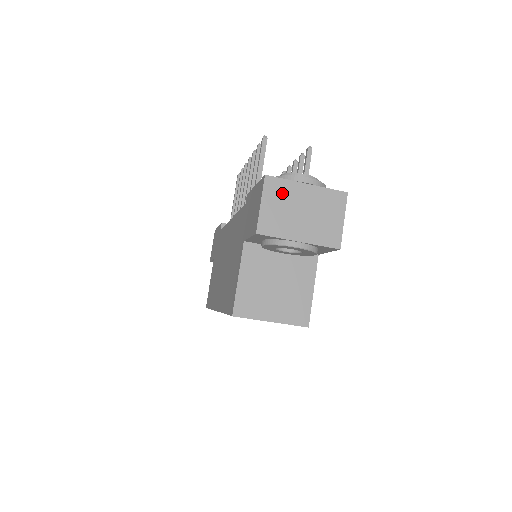
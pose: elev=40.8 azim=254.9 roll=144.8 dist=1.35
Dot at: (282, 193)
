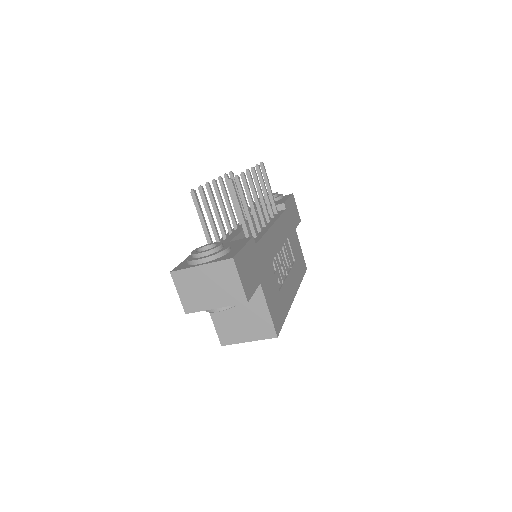
Dot at: (187, 280)
